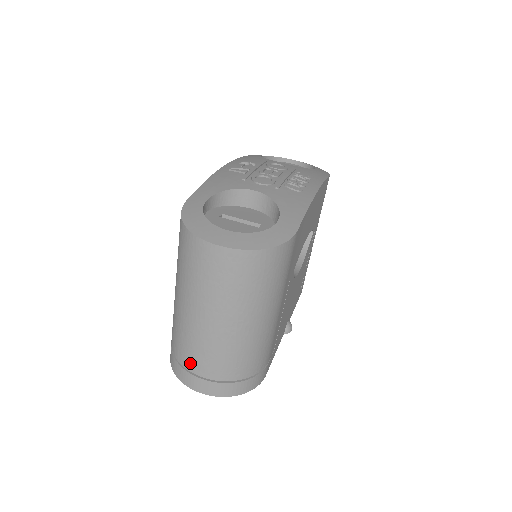
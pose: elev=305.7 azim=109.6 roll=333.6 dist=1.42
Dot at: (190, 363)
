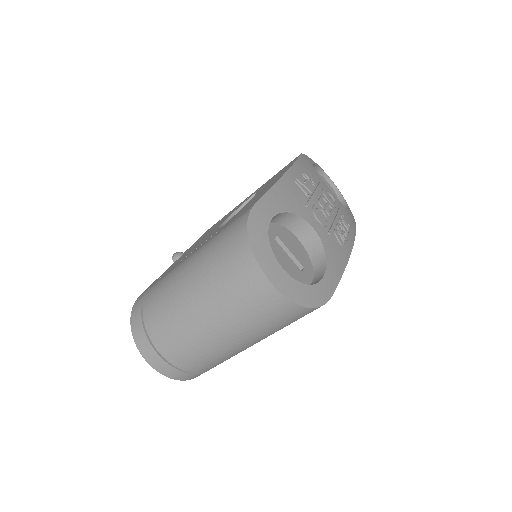
Dot at: (159, 339)
